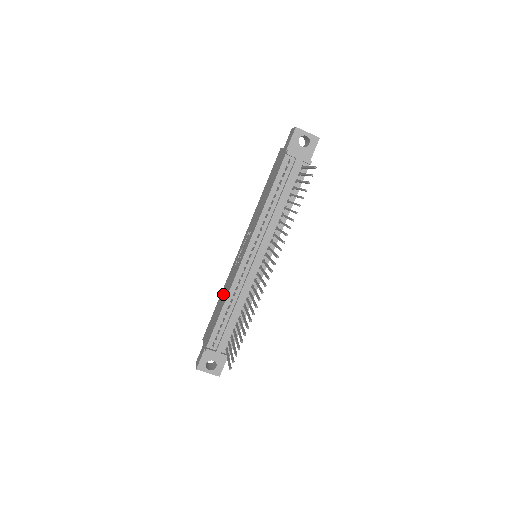
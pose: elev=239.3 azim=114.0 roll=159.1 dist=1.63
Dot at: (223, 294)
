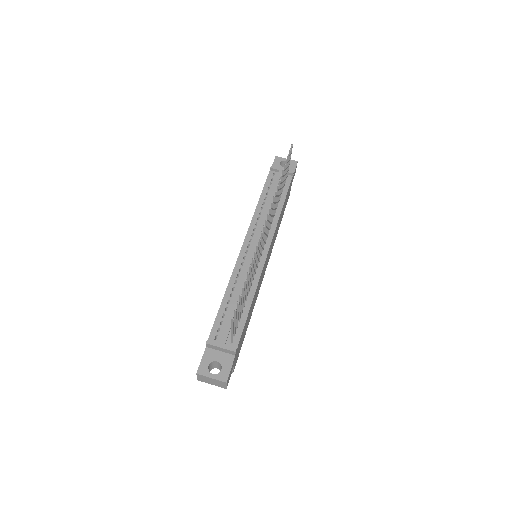
Dot at: occluded
